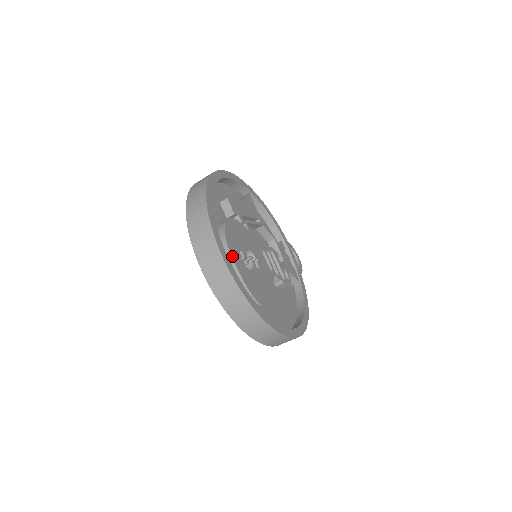
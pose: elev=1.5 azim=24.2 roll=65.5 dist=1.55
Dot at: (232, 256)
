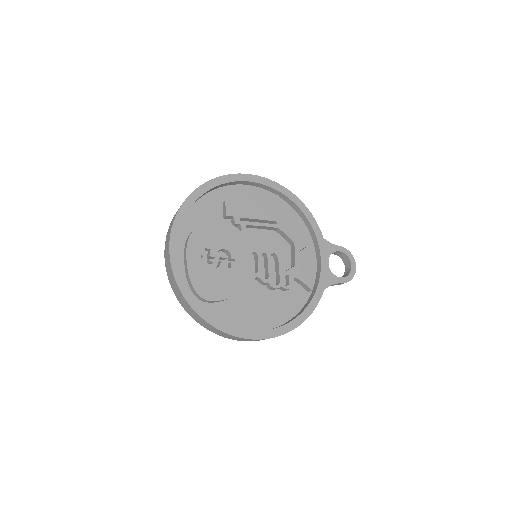
Dot at: (187, 253)
